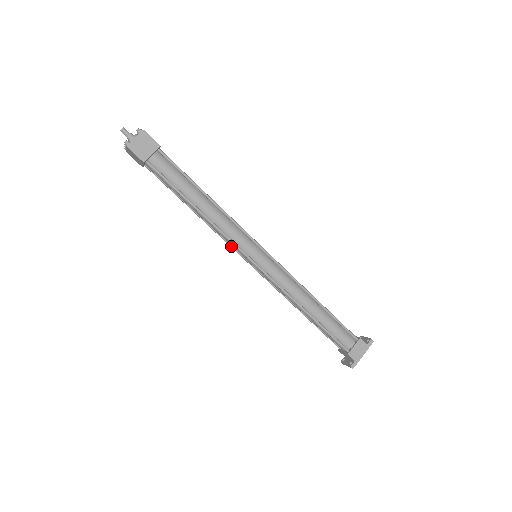
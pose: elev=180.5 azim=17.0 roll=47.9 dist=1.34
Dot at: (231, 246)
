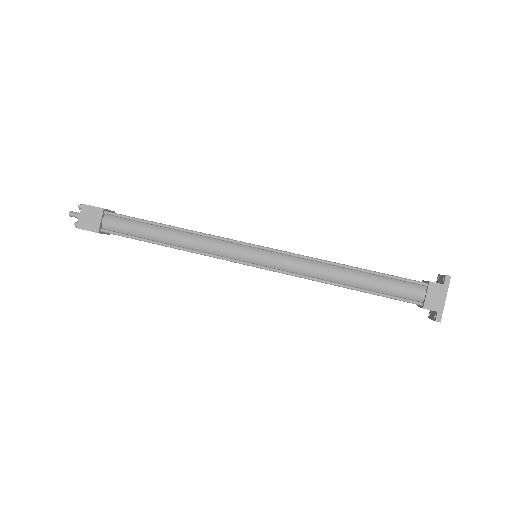
Dot at: occluded
